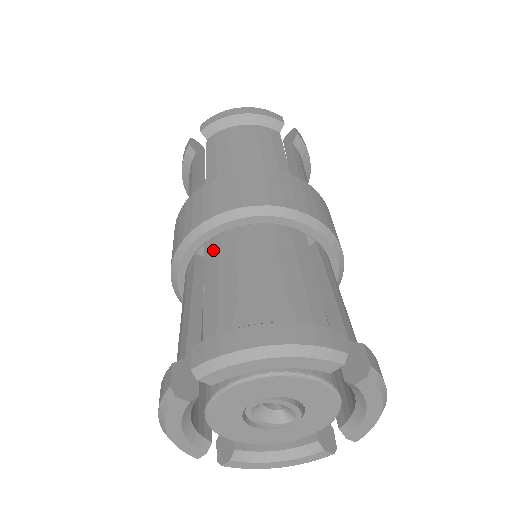
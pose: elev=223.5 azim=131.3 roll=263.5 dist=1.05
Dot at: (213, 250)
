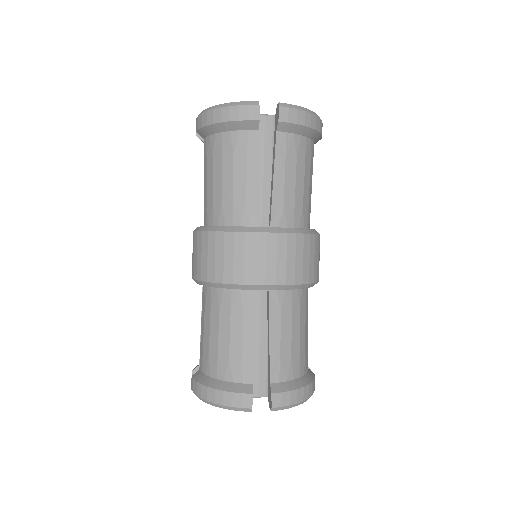
Dot at: (204, 299)
